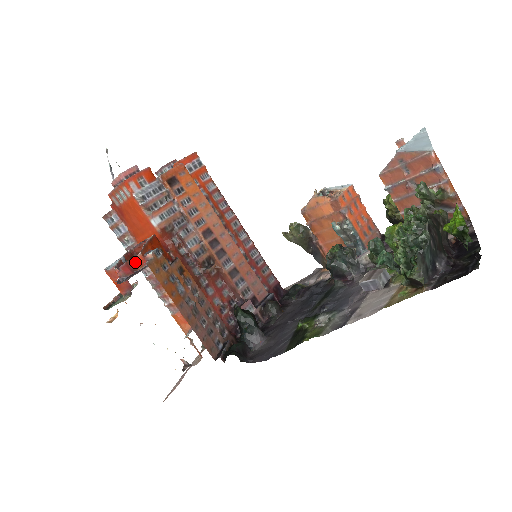
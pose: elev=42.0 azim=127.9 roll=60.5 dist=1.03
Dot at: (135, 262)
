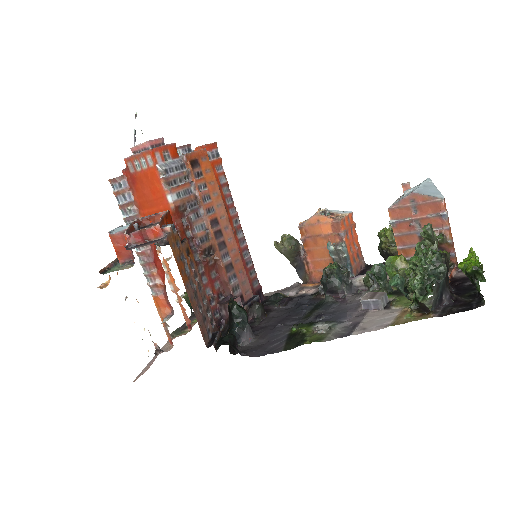
Dot at: (150, 232)
